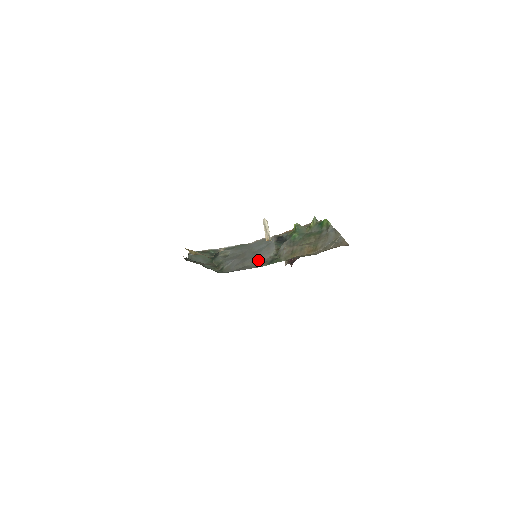
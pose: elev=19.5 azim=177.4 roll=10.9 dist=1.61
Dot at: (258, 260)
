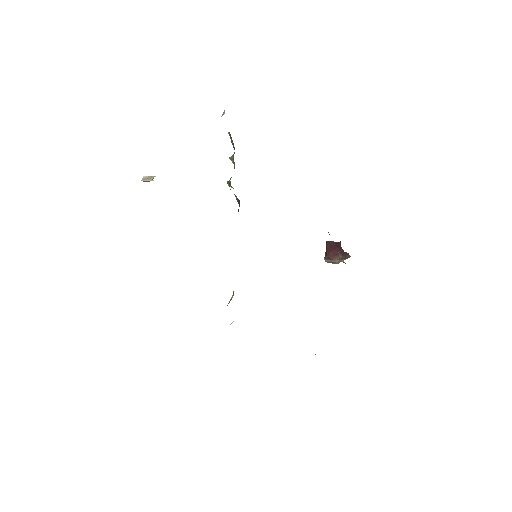
Dot at: occluded
